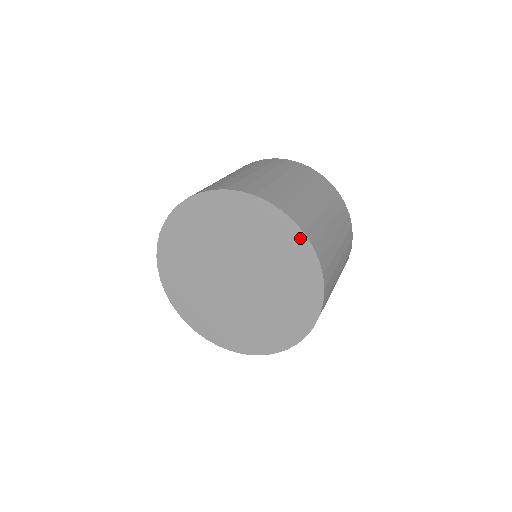
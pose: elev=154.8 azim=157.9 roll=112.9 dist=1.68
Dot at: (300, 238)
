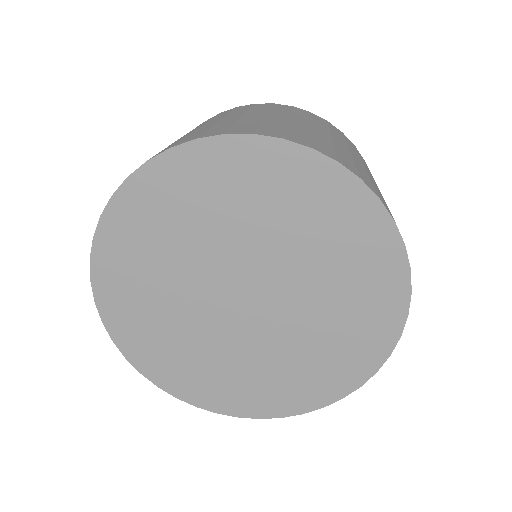
Dot at: (399, 272)
